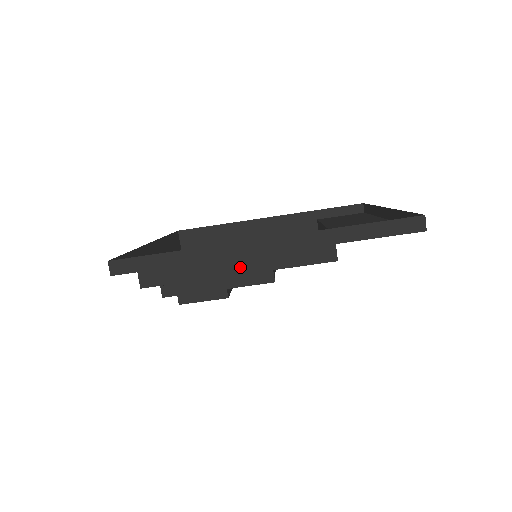
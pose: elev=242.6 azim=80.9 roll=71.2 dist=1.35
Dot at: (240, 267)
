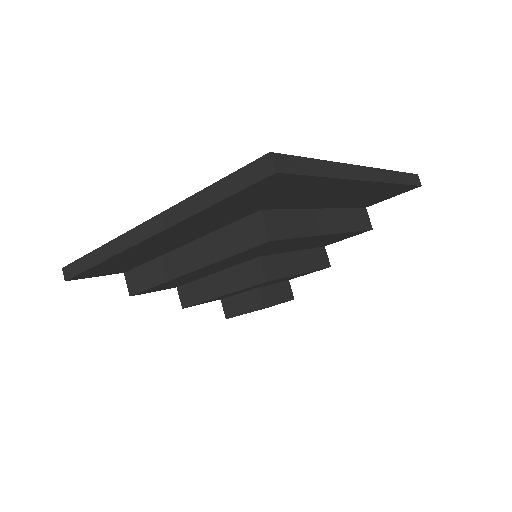
Dot at: (190, 264)
